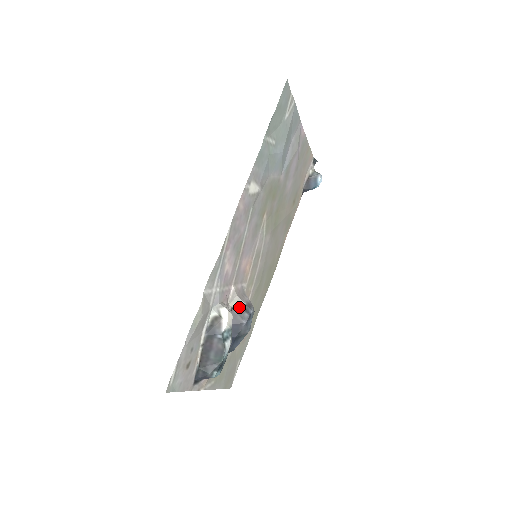
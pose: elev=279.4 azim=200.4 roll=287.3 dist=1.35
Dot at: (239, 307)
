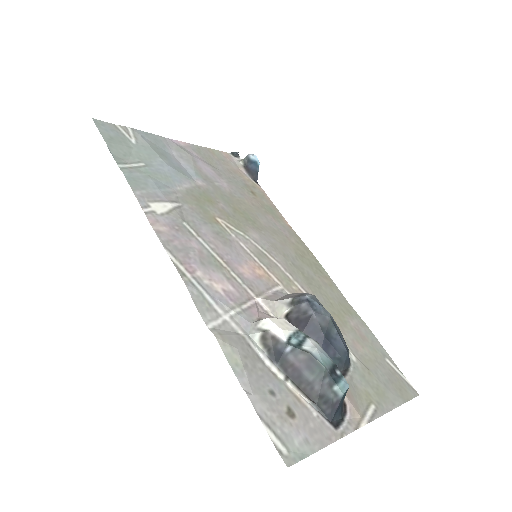
Dot at: (290, 308)
